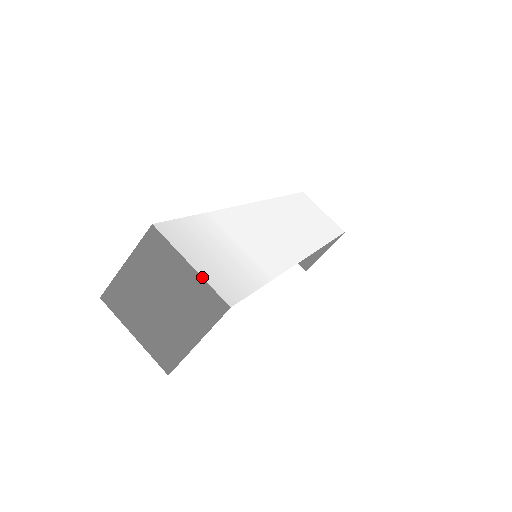
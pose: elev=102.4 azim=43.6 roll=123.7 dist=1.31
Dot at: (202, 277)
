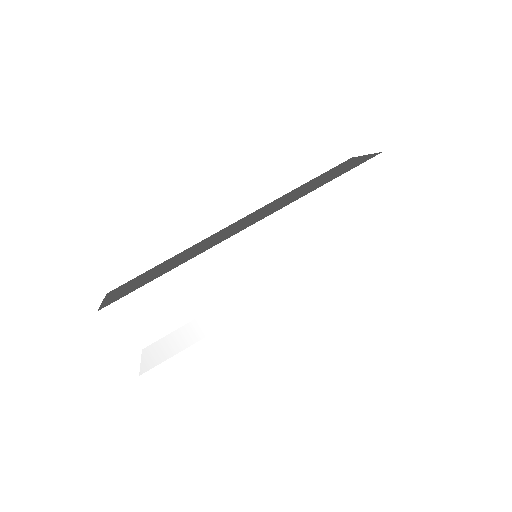
Dot at: (125, 354)
